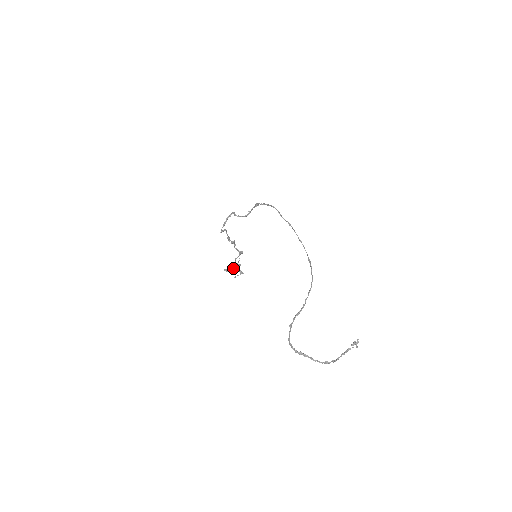
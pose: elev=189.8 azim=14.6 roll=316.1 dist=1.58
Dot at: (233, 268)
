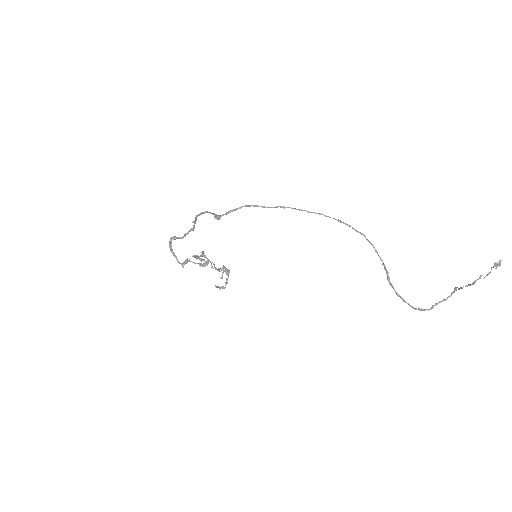
Dot at: (226, 279)
